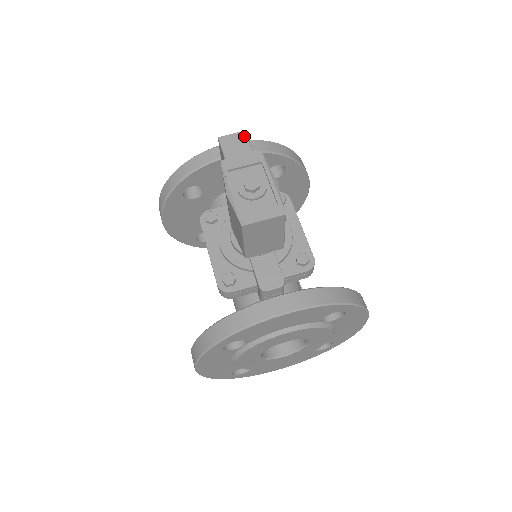
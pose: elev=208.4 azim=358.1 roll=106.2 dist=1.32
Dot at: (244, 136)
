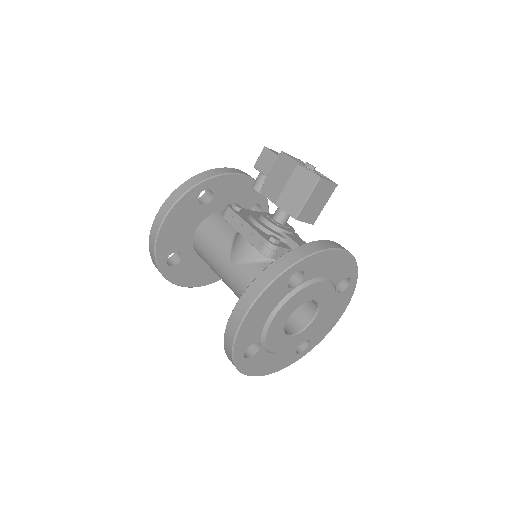
Dot at: occluded
